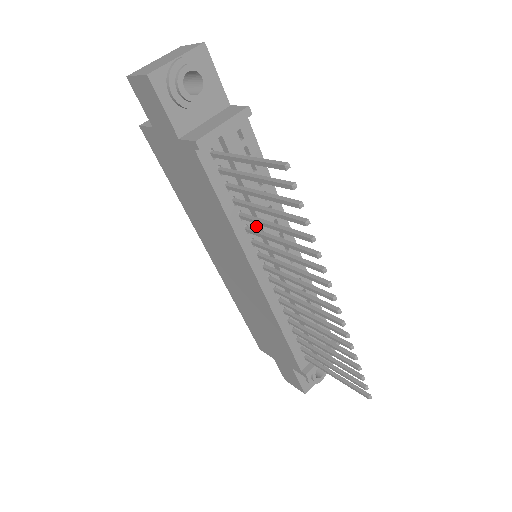
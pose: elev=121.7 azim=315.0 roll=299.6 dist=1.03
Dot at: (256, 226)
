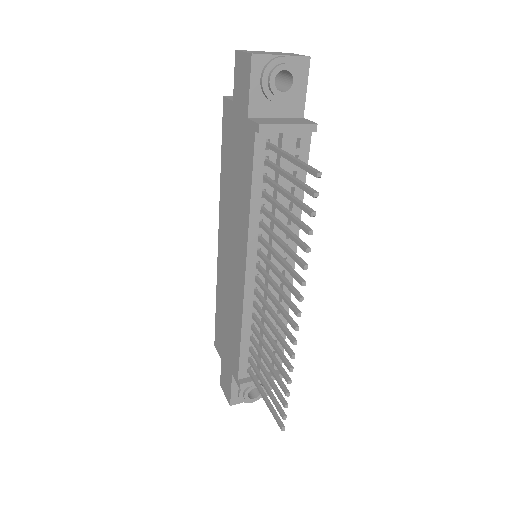
Dot at: (270, 226)
